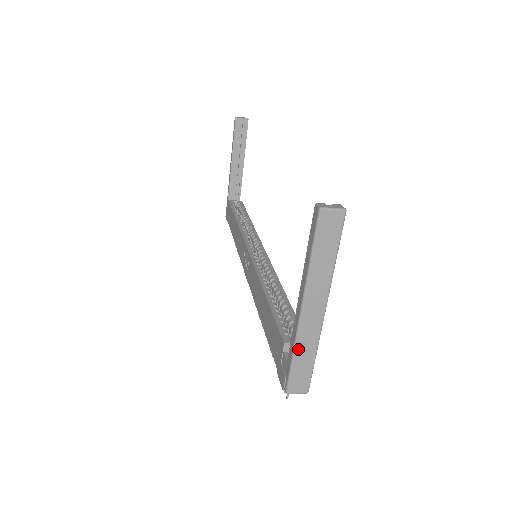
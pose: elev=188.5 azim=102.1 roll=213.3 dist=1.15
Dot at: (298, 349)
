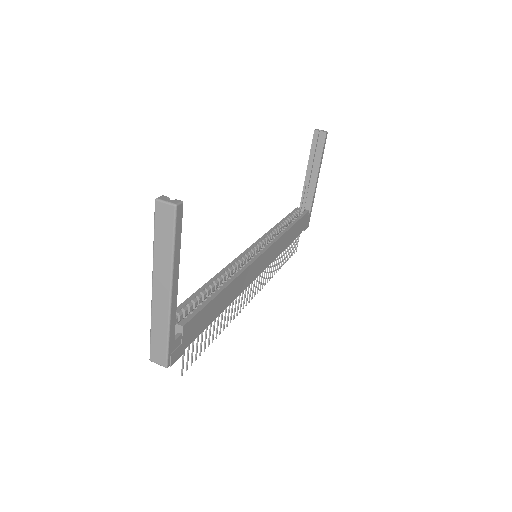
Dot at: (153, 322)
